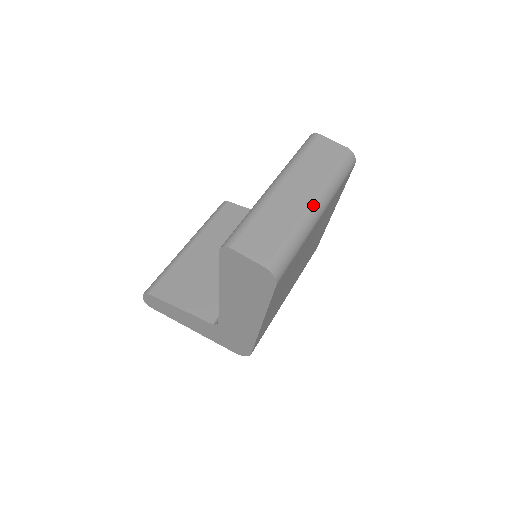
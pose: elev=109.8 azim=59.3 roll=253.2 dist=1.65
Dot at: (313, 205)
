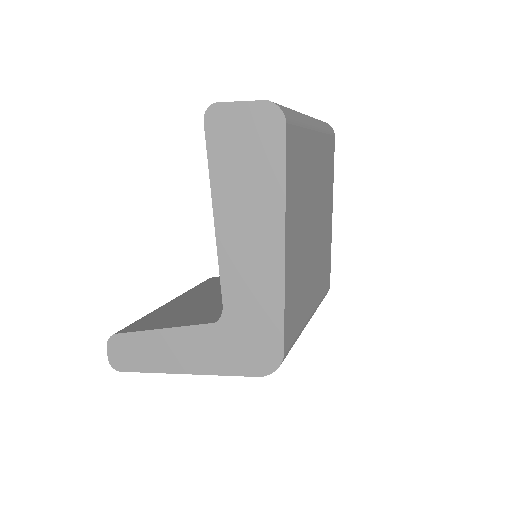
Dot at: occluded
